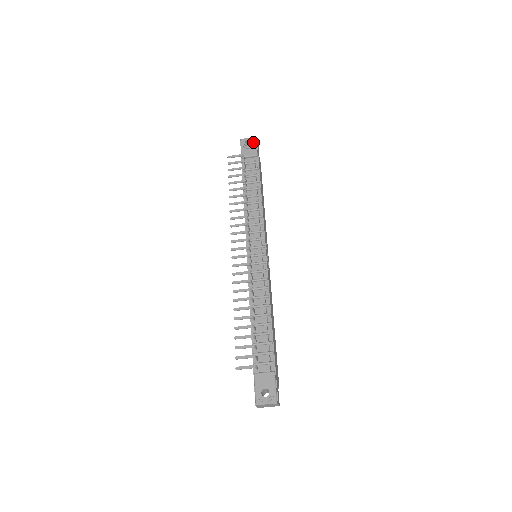
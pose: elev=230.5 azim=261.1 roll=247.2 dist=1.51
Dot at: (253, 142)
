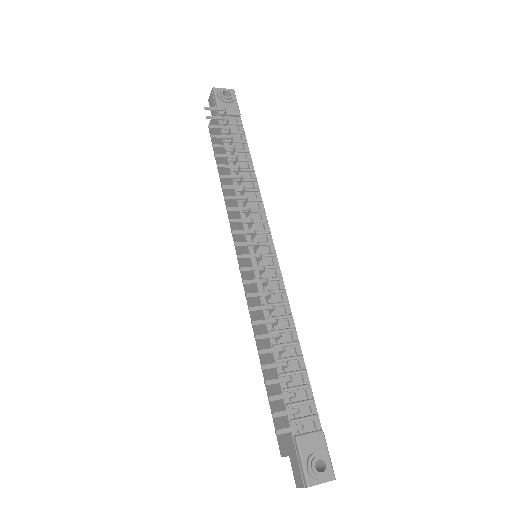
Dot at: (233, 95)
